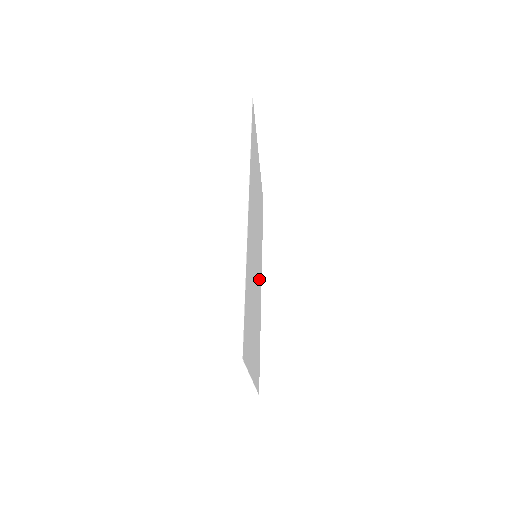
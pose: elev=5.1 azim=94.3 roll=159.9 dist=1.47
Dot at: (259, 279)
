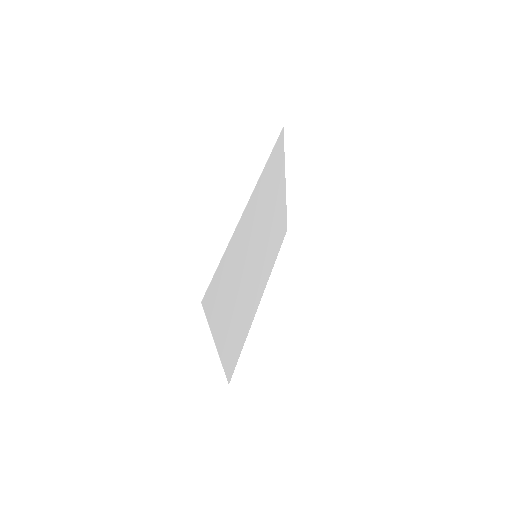
Dot at: (258, 284)
